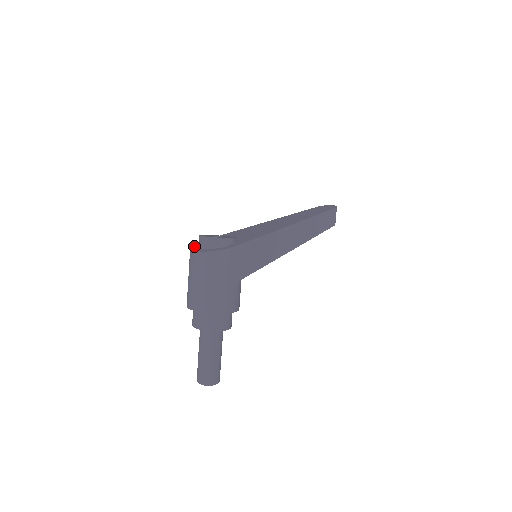
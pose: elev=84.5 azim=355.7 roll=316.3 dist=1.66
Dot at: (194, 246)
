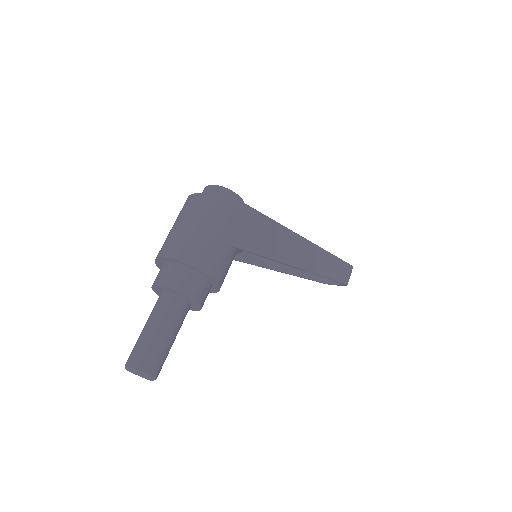
Dot at: occluded
